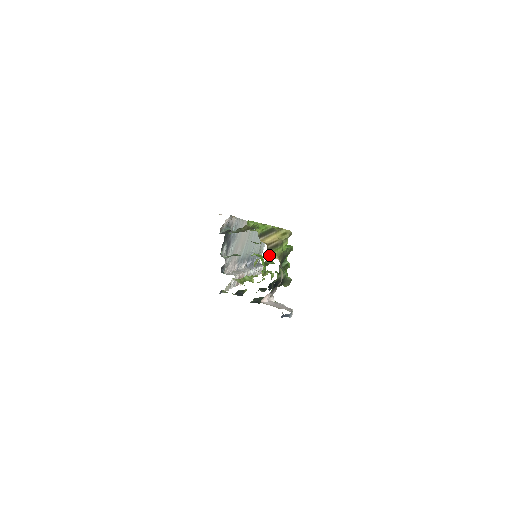
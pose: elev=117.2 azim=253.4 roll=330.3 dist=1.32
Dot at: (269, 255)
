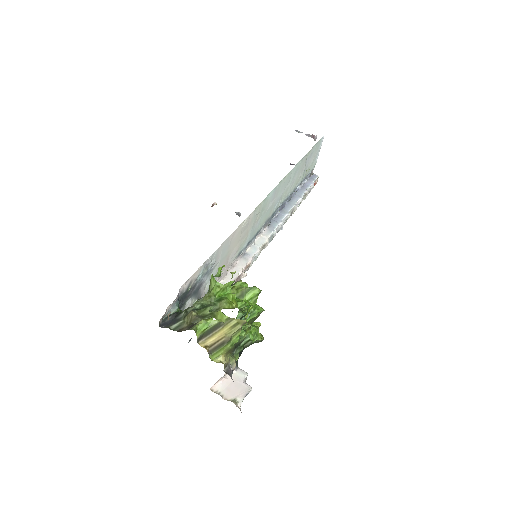
Dot at: occluded
